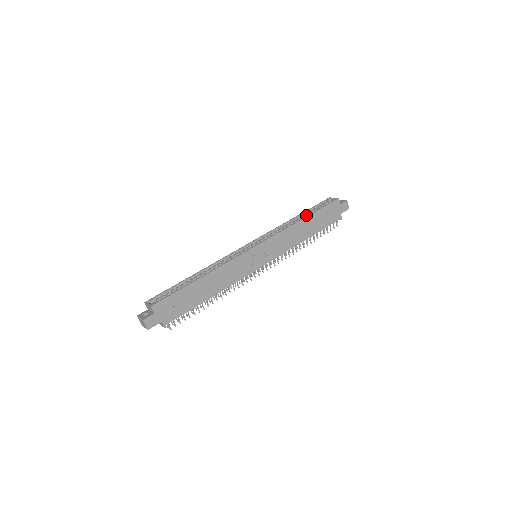
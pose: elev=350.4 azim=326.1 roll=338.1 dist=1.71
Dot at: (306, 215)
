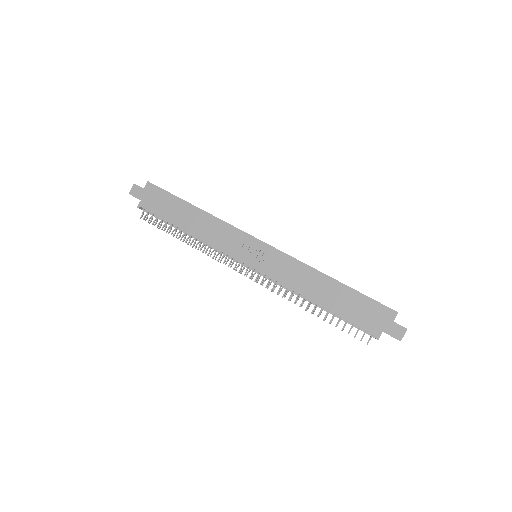
Dot at: occluded
